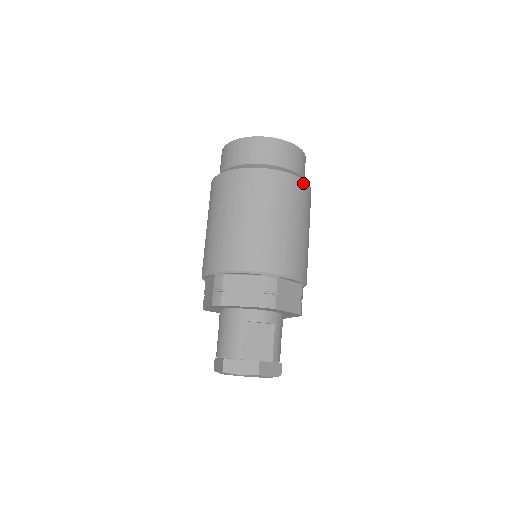
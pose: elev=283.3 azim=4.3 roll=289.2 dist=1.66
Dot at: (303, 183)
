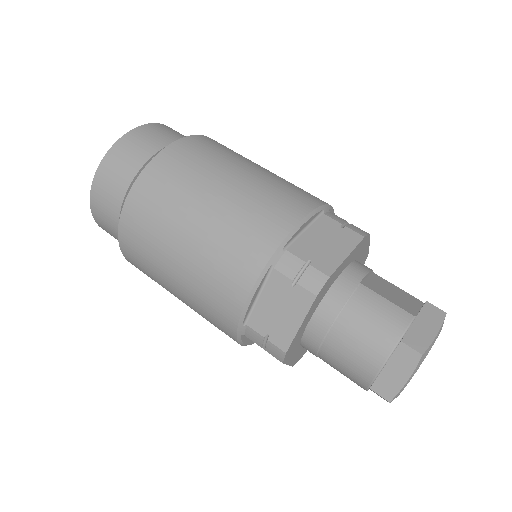
Dot at: occluded
